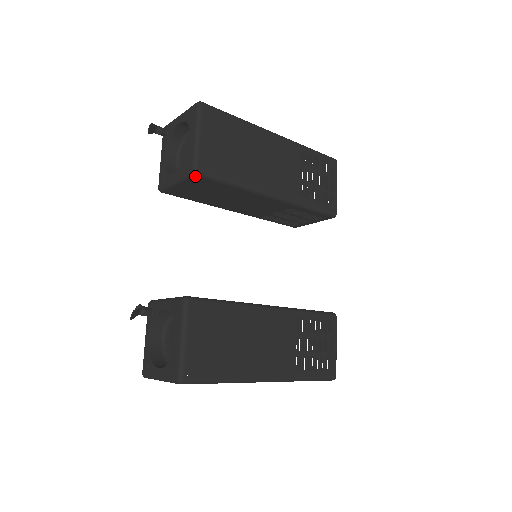
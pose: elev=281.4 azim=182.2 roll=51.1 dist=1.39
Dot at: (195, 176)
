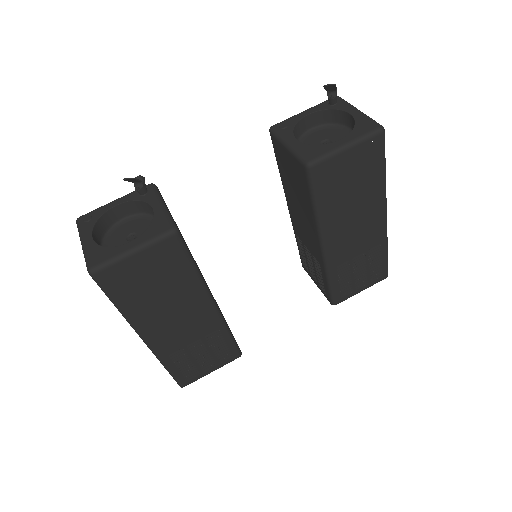
Dot at: (304, 167)
